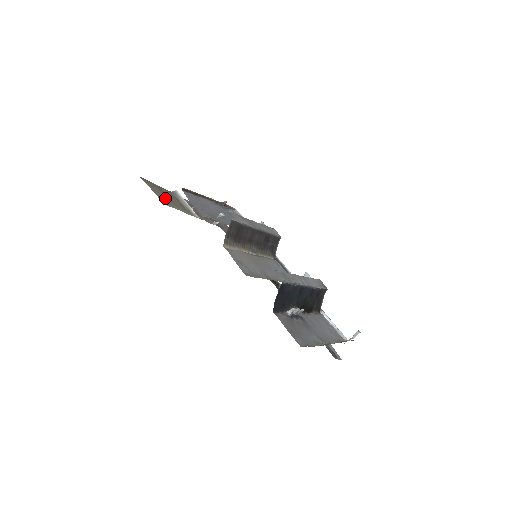
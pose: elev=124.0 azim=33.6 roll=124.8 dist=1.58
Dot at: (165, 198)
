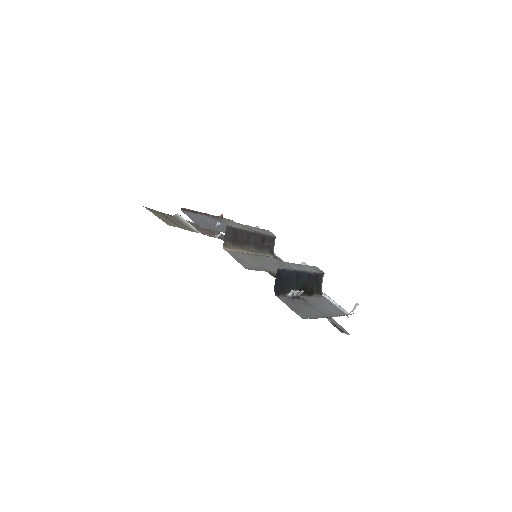
Dot at: (168, 221)
